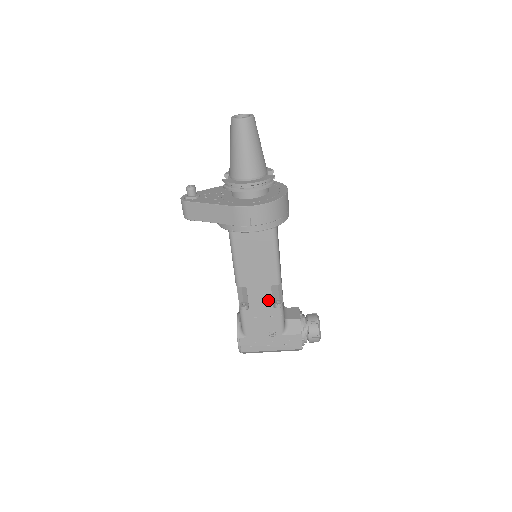
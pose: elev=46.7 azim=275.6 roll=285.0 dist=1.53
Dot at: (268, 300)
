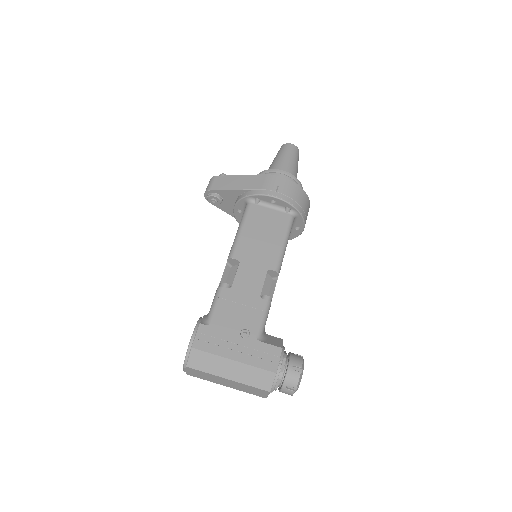
Dot at: (258, 285)
